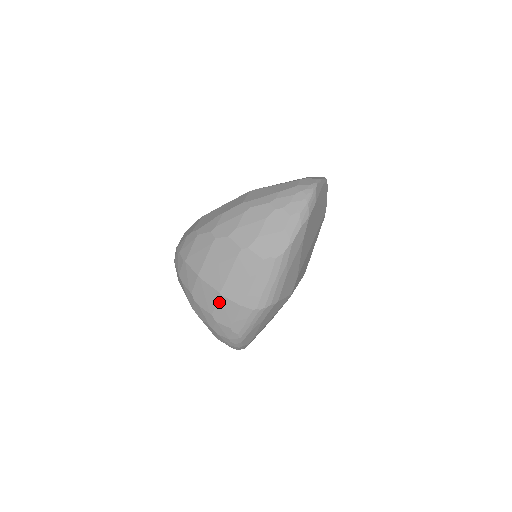
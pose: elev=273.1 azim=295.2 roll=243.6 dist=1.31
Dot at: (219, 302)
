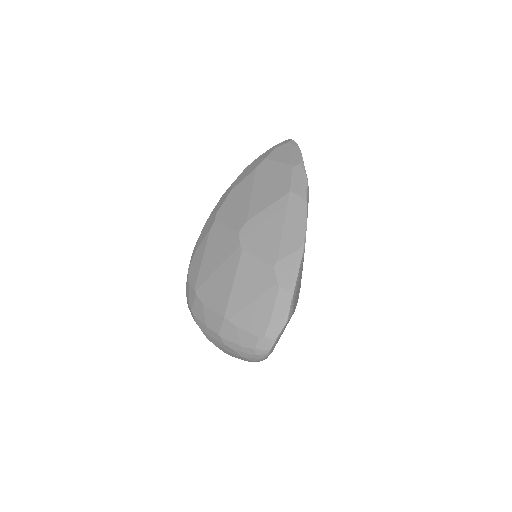
Dot at: occluded
